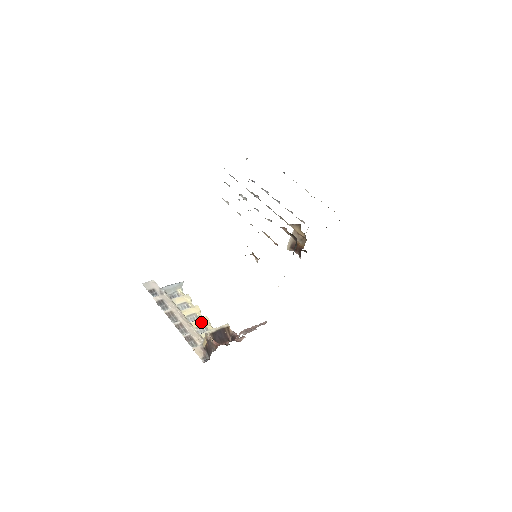
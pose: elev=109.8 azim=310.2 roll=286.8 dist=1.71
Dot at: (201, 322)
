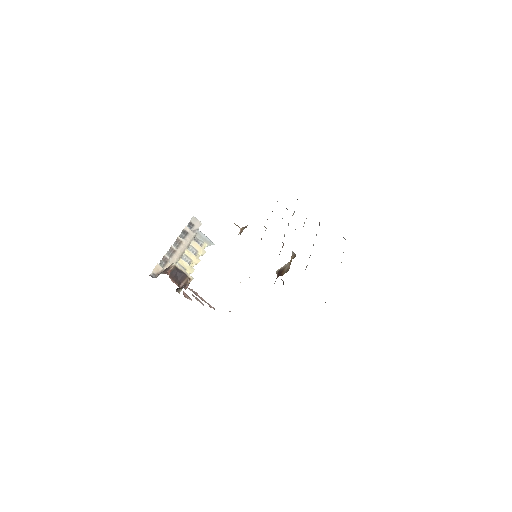
Dot at: (186, 266)
